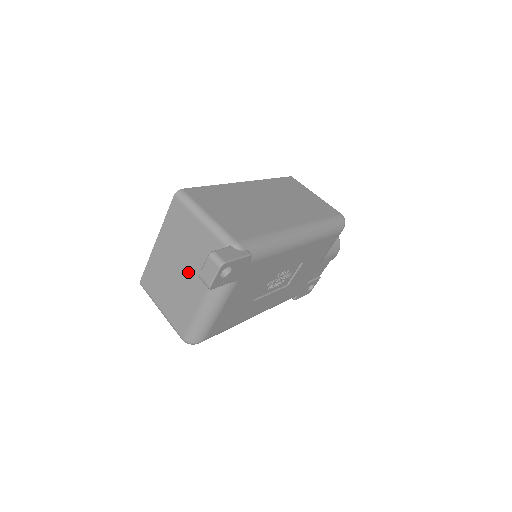
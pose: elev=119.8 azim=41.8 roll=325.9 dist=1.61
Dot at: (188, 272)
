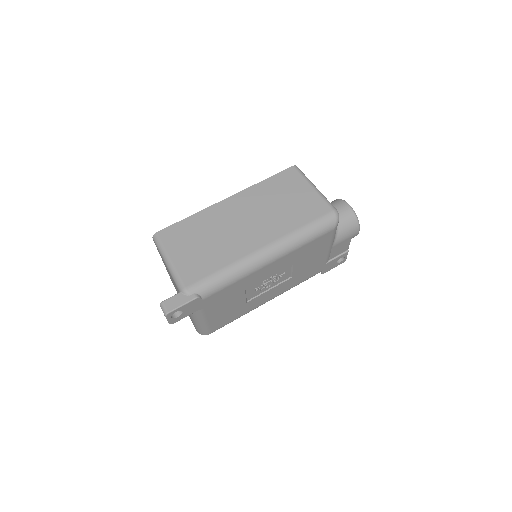
Dot at: occluded
